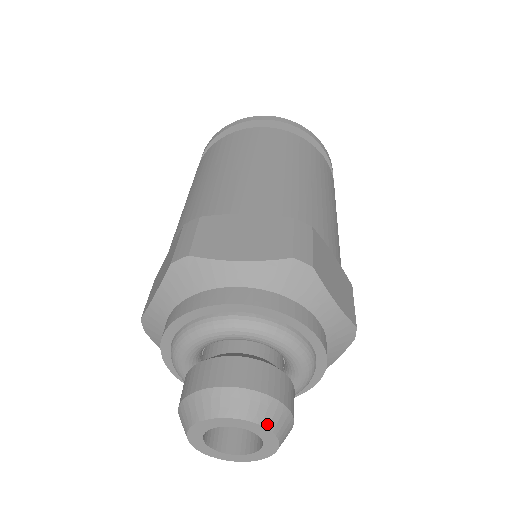
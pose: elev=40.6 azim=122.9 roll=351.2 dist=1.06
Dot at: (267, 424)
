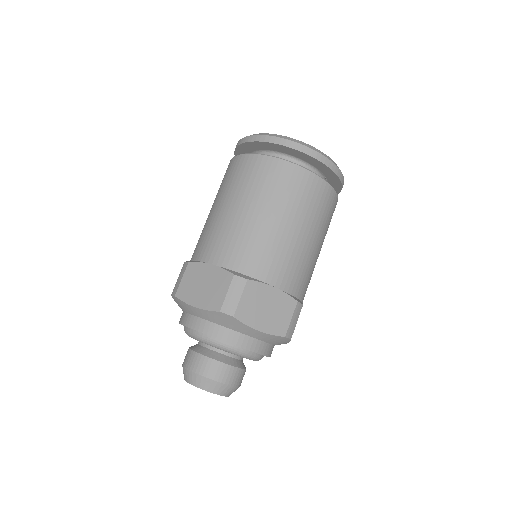
Dot at: (211, 391)
